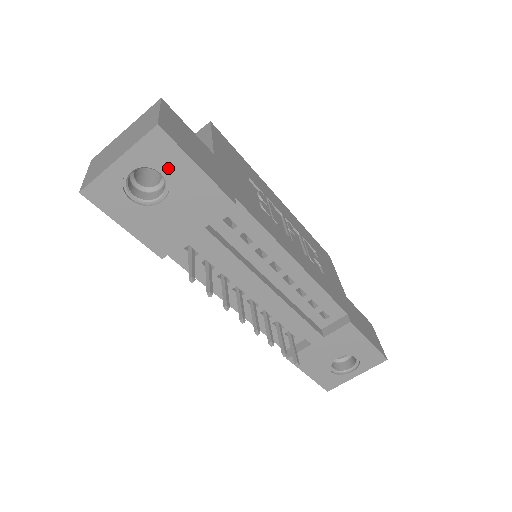
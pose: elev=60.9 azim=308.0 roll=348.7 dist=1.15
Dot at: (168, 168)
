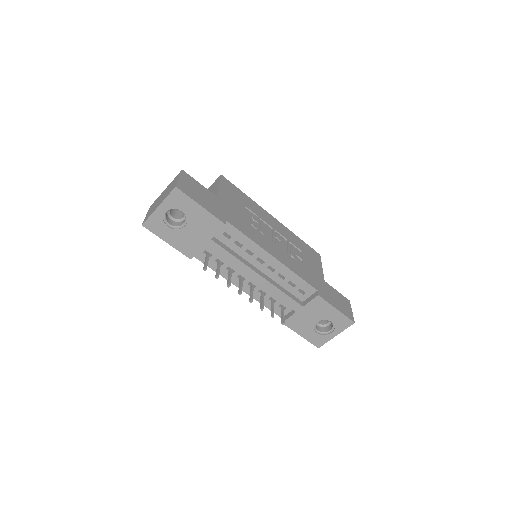
Dot at: (185, 208)
